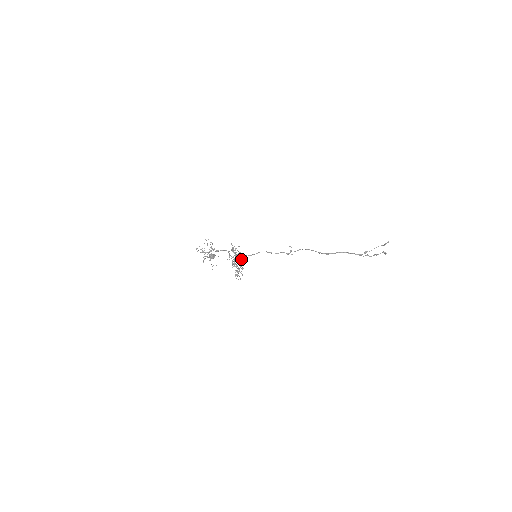
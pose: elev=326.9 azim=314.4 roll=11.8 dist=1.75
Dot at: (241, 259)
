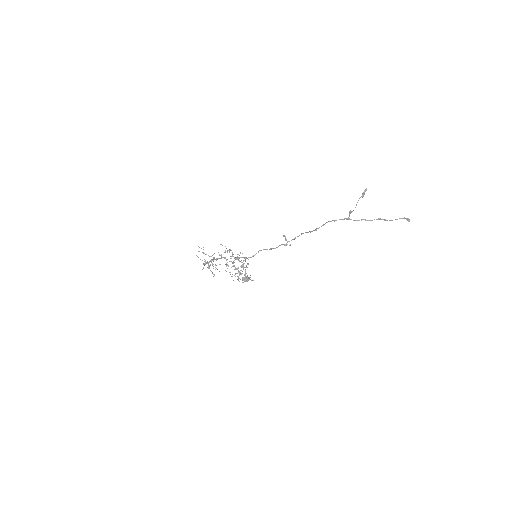
Dot at: (244, 263)
